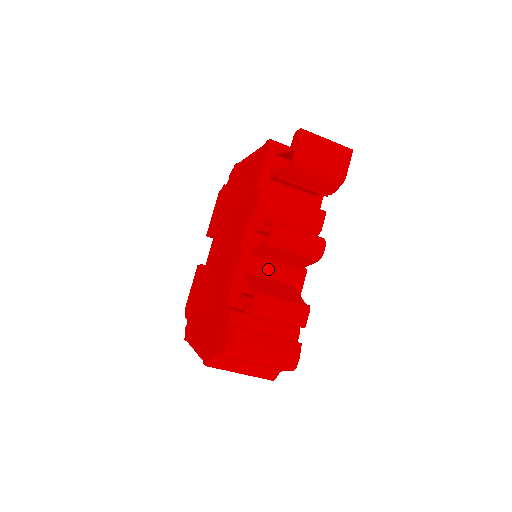
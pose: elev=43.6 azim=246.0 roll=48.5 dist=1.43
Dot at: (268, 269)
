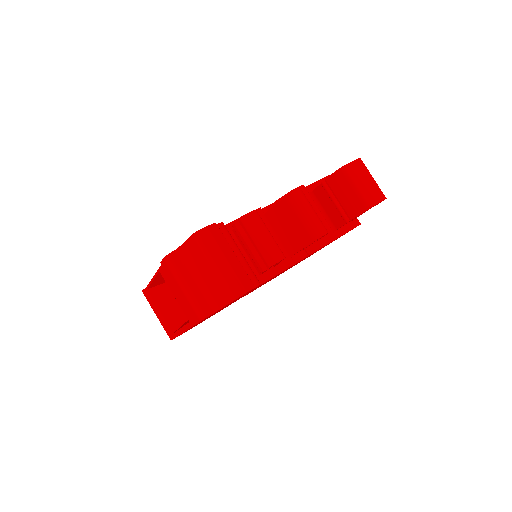
Dot at: occluded
